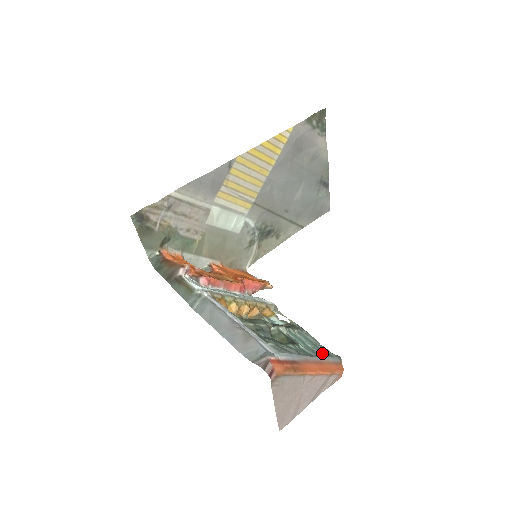
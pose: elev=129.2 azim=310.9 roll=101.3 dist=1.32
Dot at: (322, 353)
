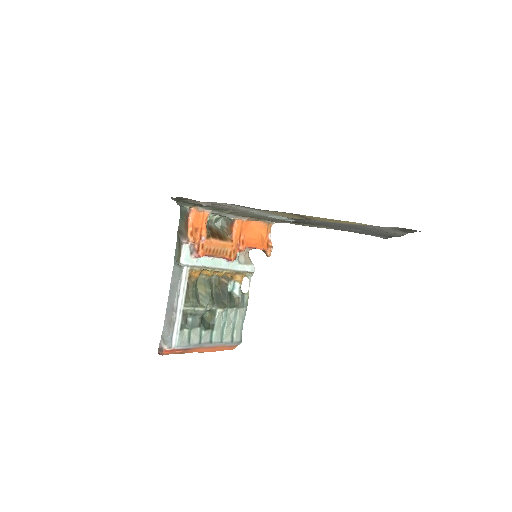
Dot at: (228, 338)
